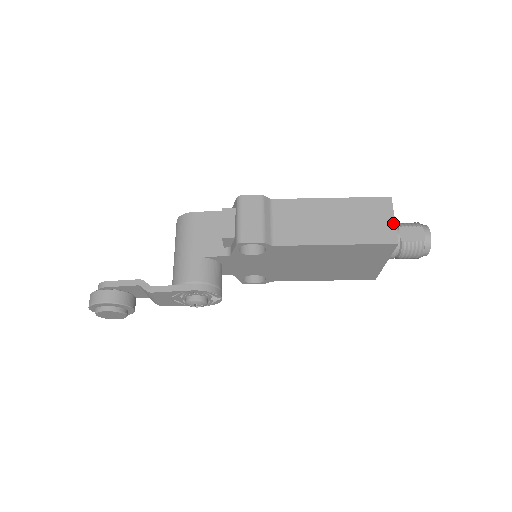
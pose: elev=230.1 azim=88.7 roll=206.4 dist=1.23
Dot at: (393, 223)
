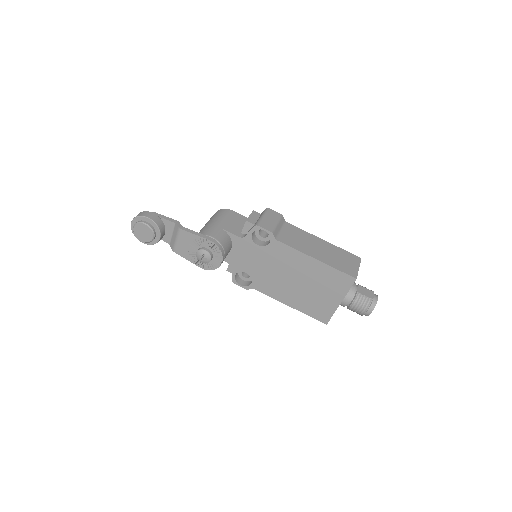
Dot at: (357, 269)
